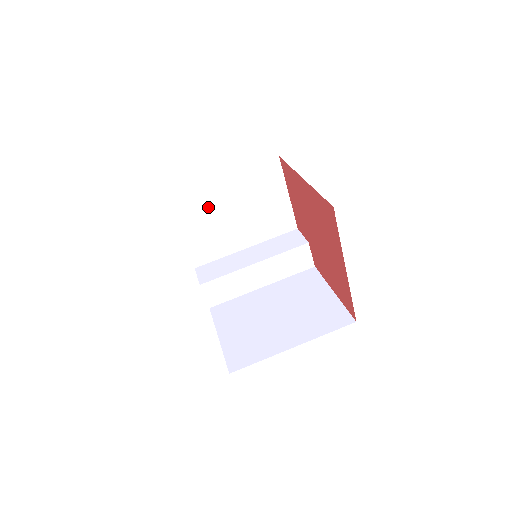
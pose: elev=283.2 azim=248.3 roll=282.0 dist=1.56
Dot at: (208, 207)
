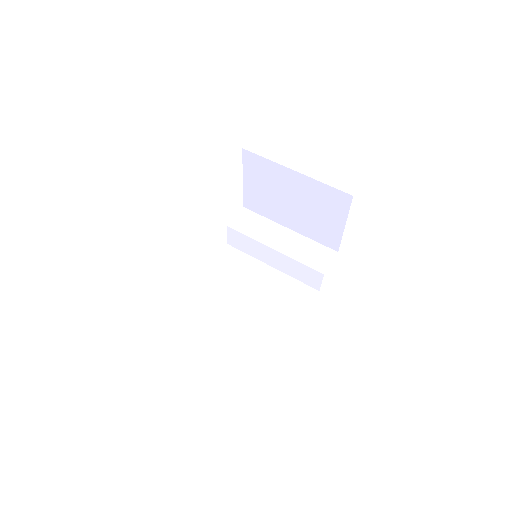
Dot at: (273, 180)
